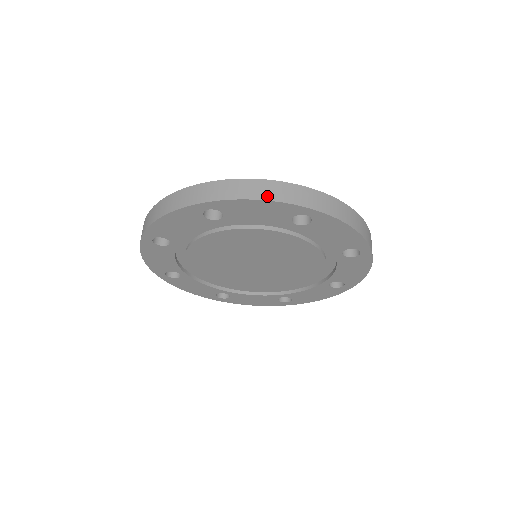
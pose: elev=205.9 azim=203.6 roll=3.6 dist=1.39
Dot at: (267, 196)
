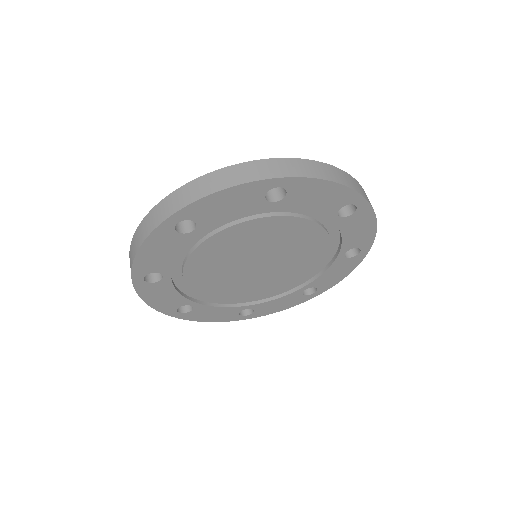
Dot at: (140, 241)
